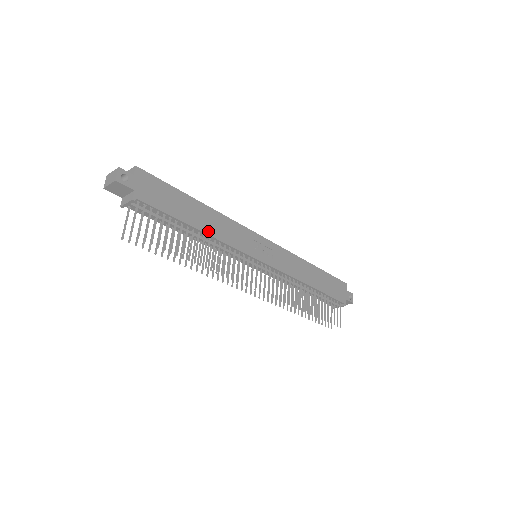
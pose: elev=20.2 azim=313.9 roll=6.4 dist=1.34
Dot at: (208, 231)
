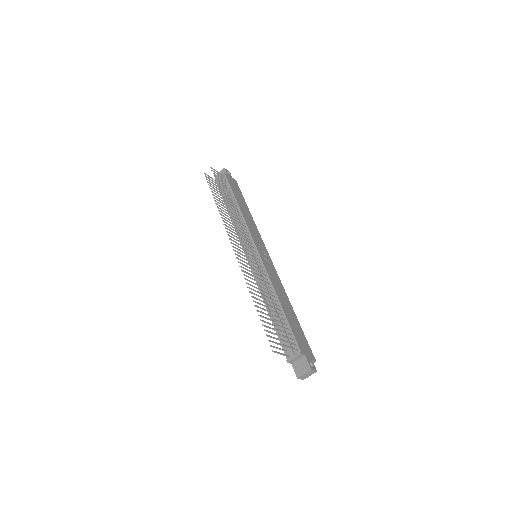
Dot at: (242, 211)
